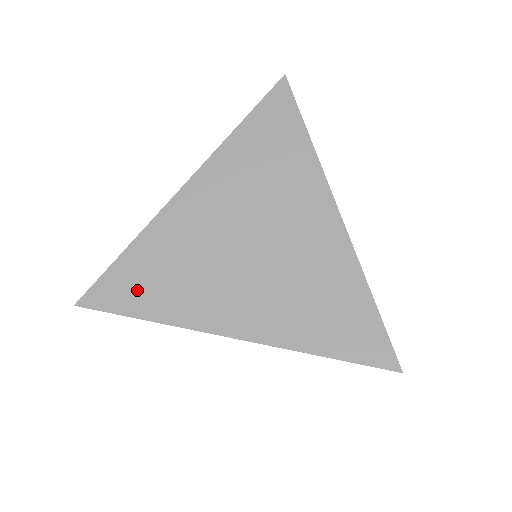
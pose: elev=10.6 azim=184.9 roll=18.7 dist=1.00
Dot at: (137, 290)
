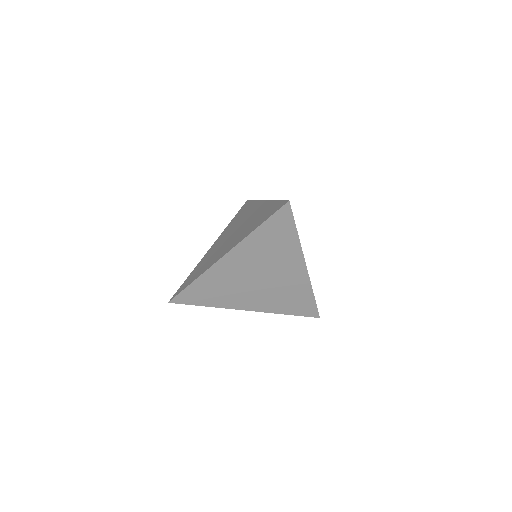
Dot at: (191, 279)
